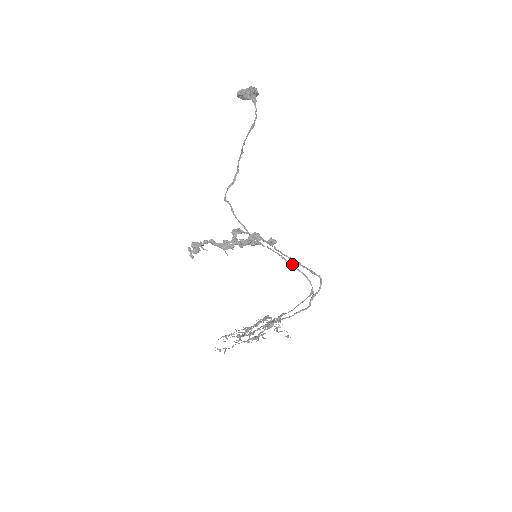
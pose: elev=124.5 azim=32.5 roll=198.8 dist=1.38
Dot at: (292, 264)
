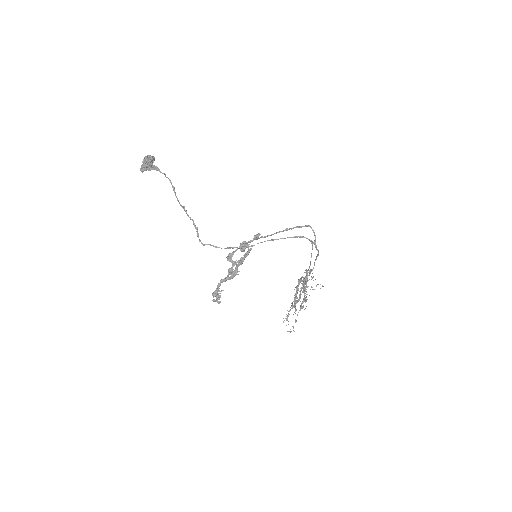
Dot at: (283, 238)
